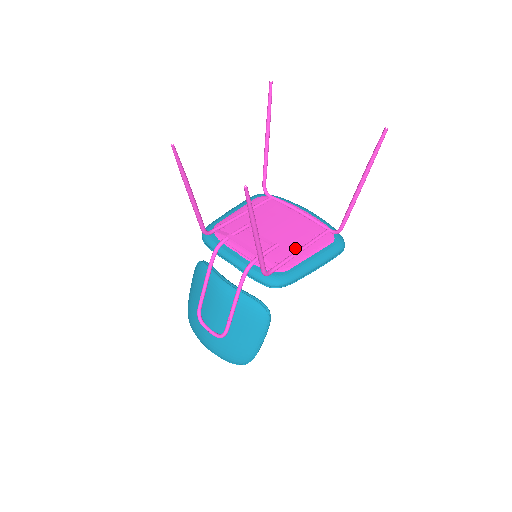
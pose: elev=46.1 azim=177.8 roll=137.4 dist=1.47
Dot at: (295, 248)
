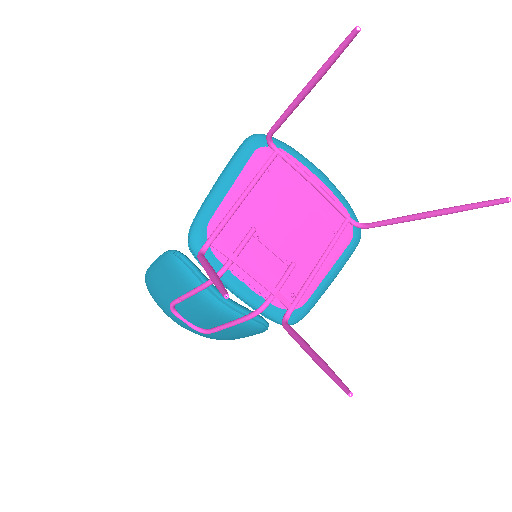
Dot at: (312, 263)
